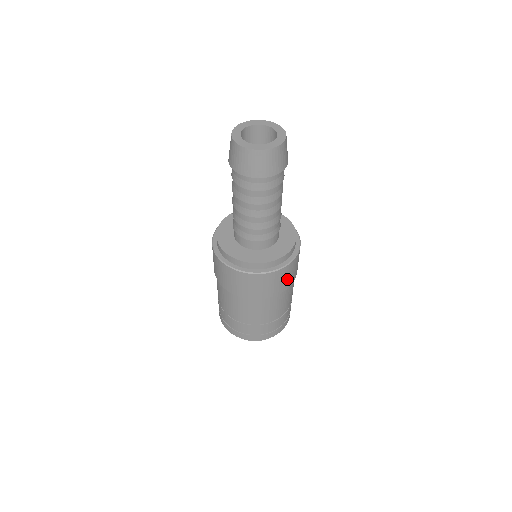
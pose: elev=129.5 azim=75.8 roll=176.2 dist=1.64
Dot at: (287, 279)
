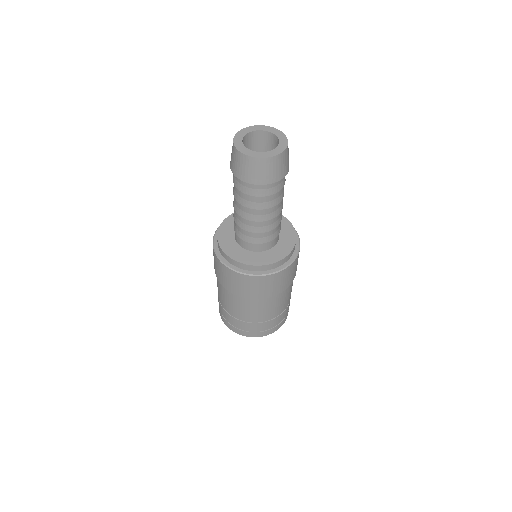
Dot at: (272, 287)
